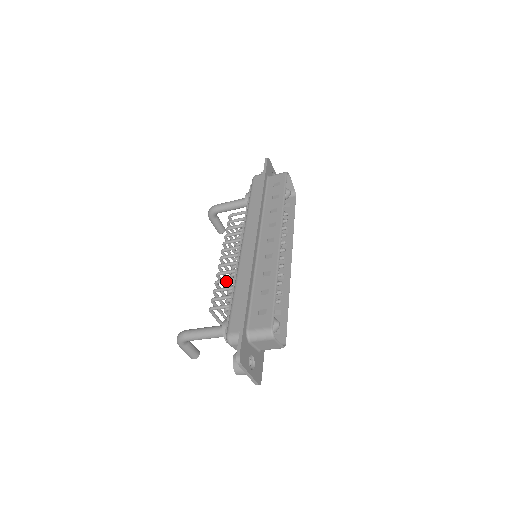
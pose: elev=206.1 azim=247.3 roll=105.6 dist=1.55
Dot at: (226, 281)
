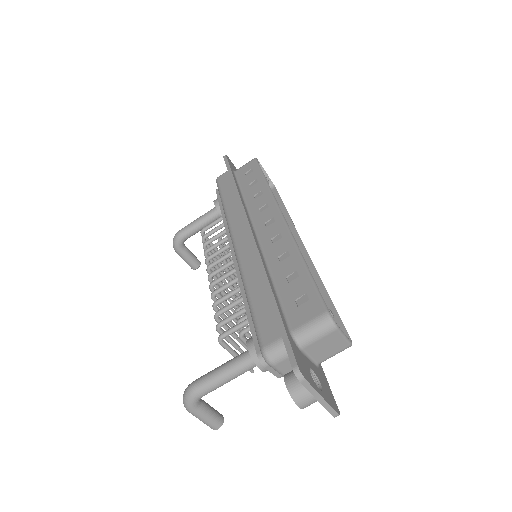
Dot at: (228, 296)
